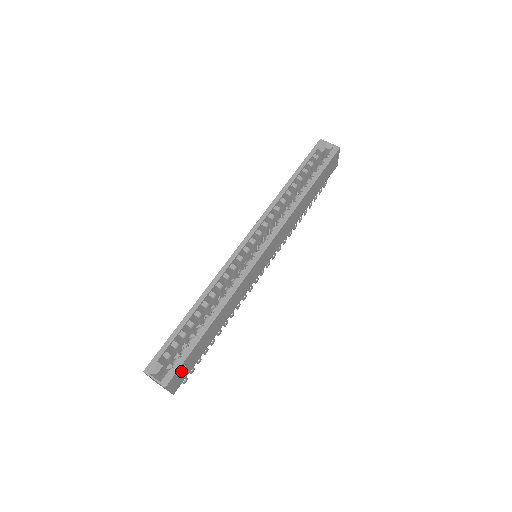
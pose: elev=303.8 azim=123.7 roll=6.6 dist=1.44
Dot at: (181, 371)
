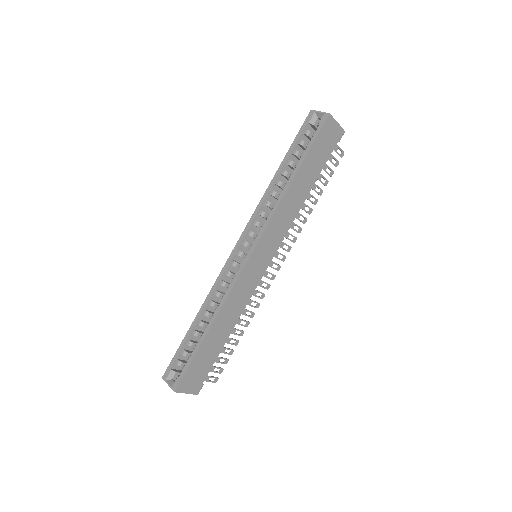
Dot at: (191, 376)
